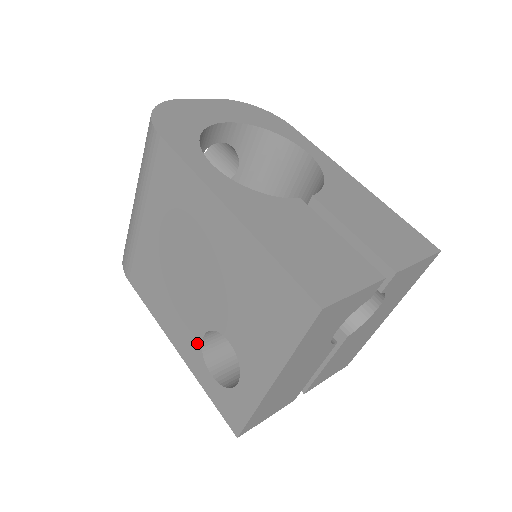
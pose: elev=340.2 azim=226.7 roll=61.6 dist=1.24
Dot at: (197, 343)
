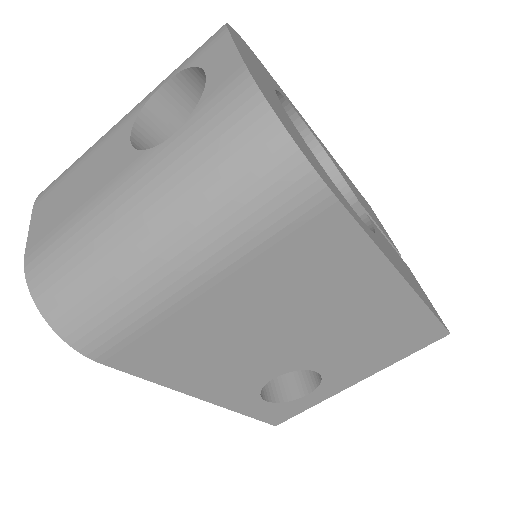
Dot at: (257, 386)
